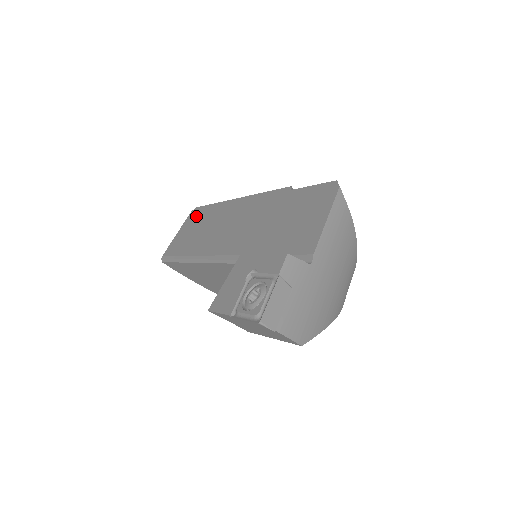
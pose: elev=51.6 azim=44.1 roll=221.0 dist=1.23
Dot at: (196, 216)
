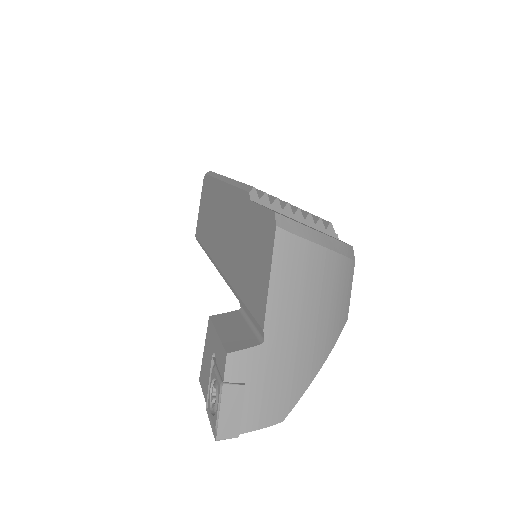
Dot at: (206, 189)
